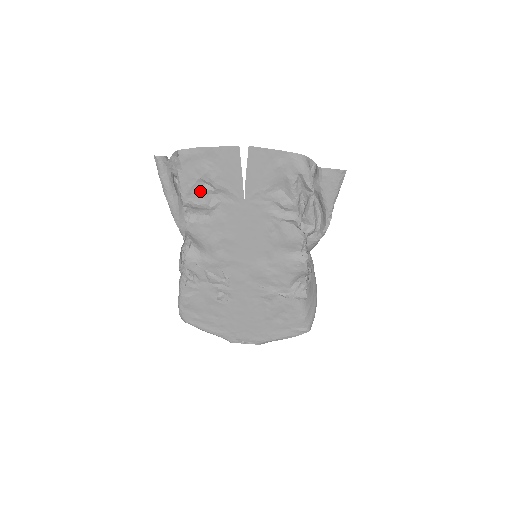
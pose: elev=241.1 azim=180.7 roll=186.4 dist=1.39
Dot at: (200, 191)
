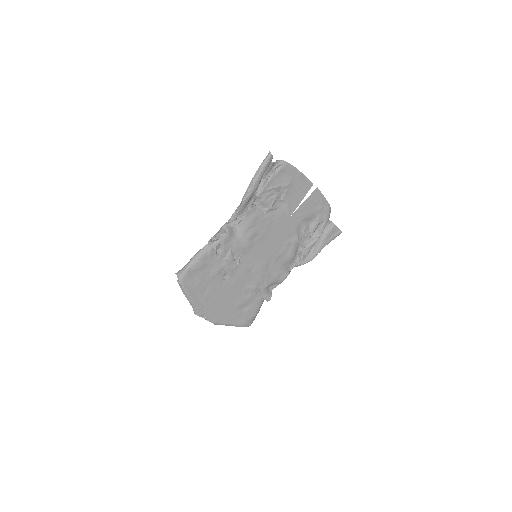
Dot at: (274, 194)
